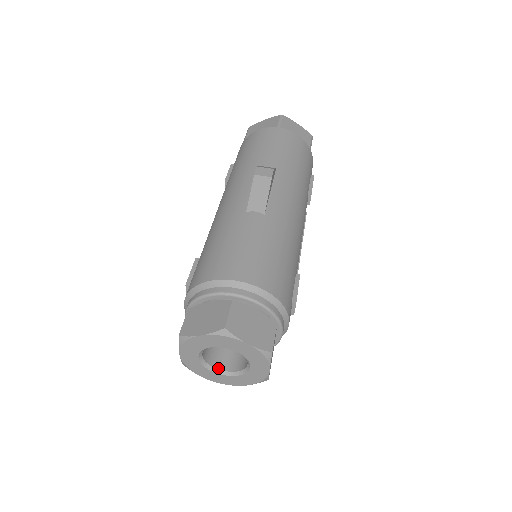
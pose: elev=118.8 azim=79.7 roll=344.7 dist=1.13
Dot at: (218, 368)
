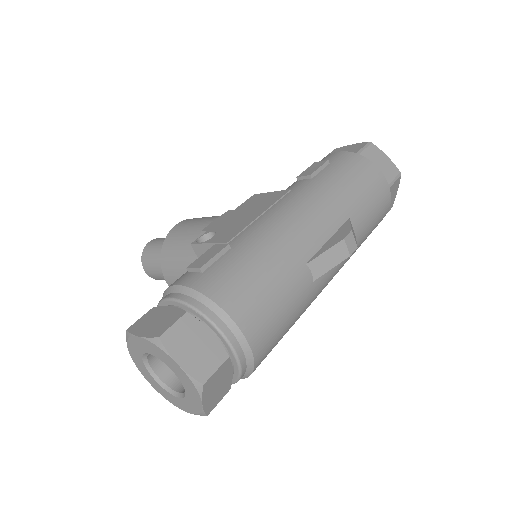
Dot at: (150, 362)
